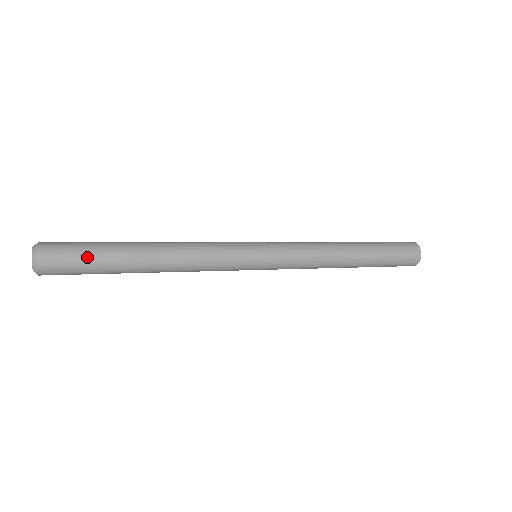
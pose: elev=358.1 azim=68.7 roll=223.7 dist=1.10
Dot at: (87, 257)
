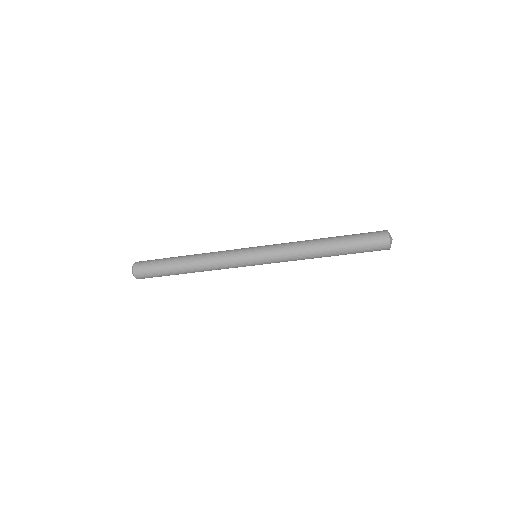
Dot at: (155, 263)
